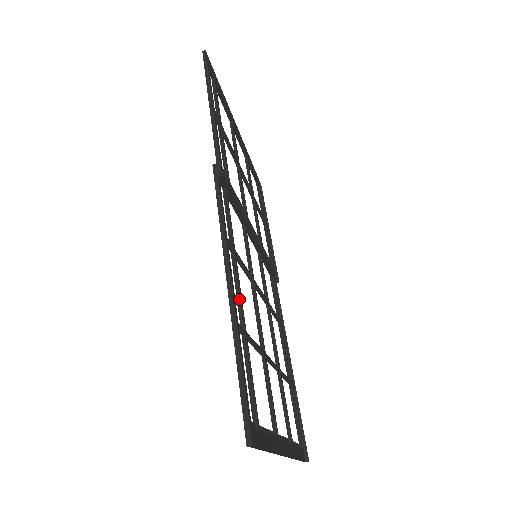
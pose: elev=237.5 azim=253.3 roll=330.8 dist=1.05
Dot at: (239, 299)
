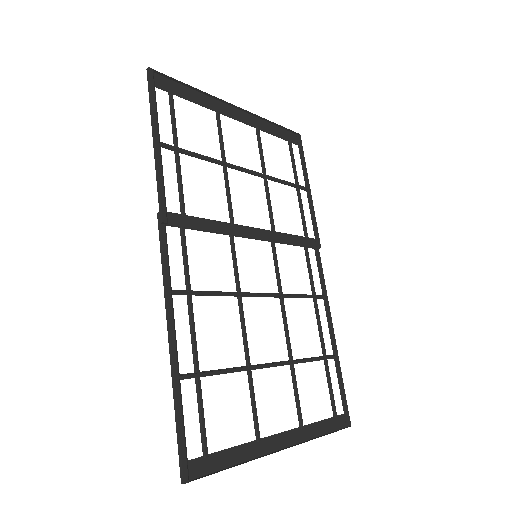
Dot at: (192, 343)
